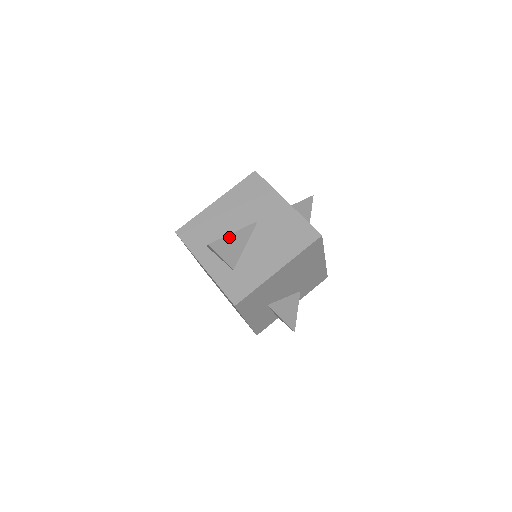
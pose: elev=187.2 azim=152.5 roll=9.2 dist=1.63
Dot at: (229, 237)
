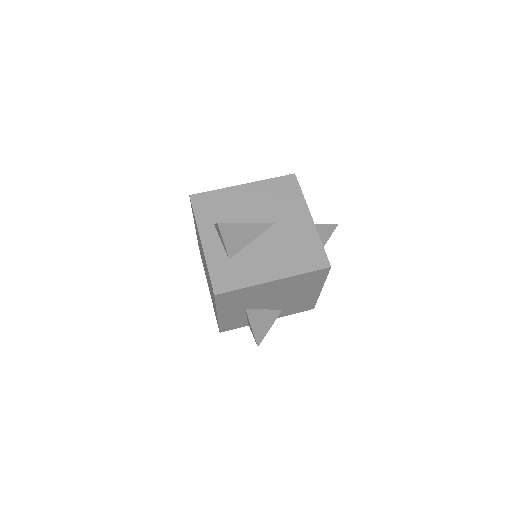
Dot at: (241, 225)
